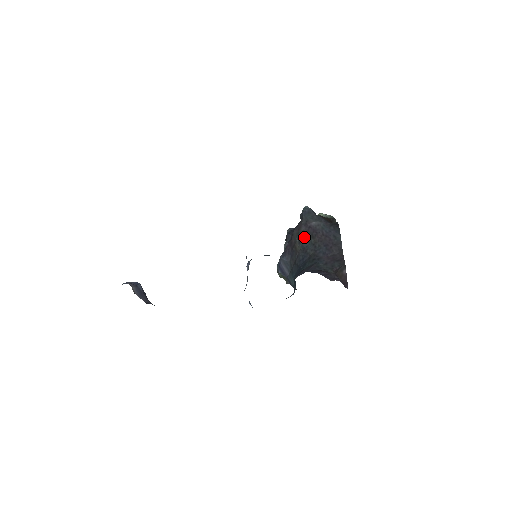
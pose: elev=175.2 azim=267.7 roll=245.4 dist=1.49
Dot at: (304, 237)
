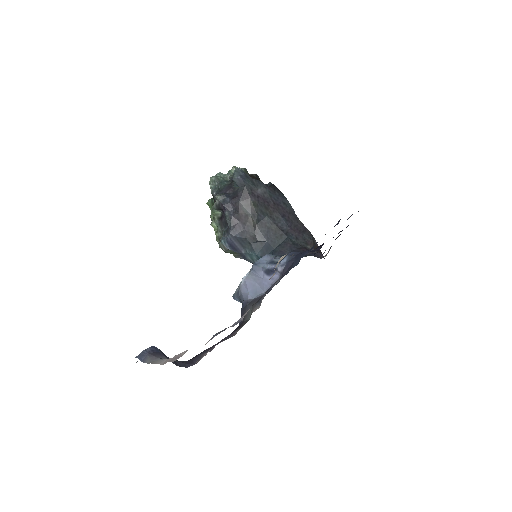
Dot at: (258, 210)
